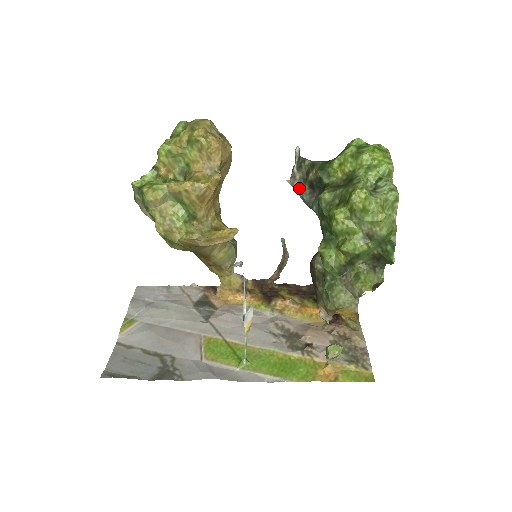
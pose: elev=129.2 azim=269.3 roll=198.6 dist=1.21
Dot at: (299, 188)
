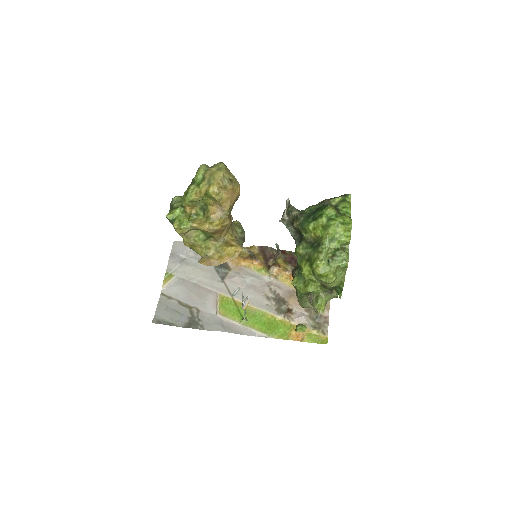
Dot at: (287, 225)
